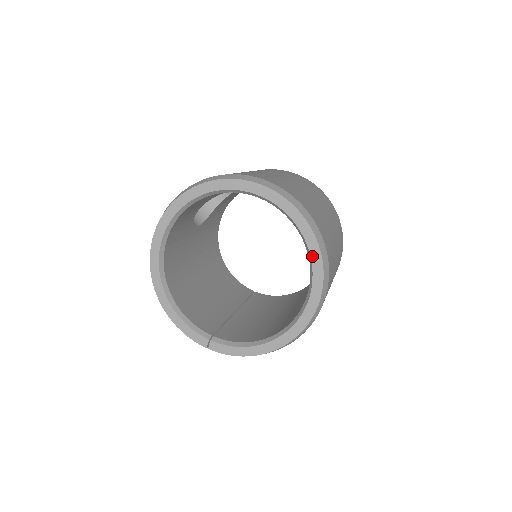
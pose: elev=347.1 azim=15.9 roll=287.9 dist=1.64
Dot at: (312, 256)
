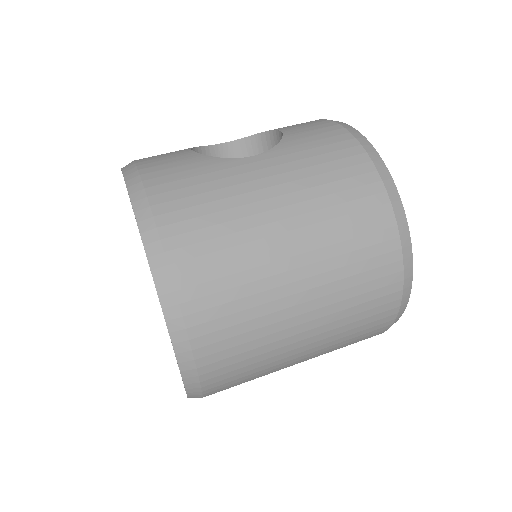
Dot at: occluded
